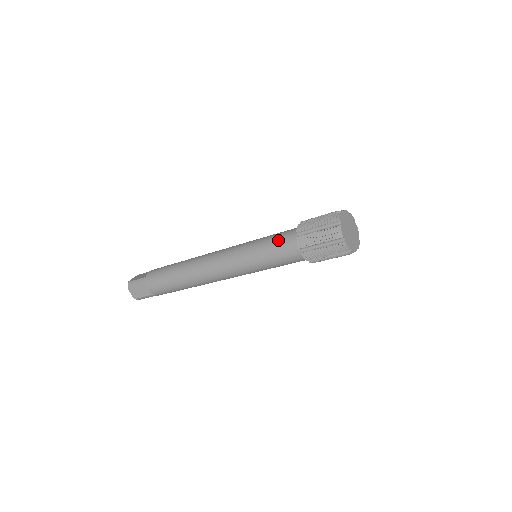
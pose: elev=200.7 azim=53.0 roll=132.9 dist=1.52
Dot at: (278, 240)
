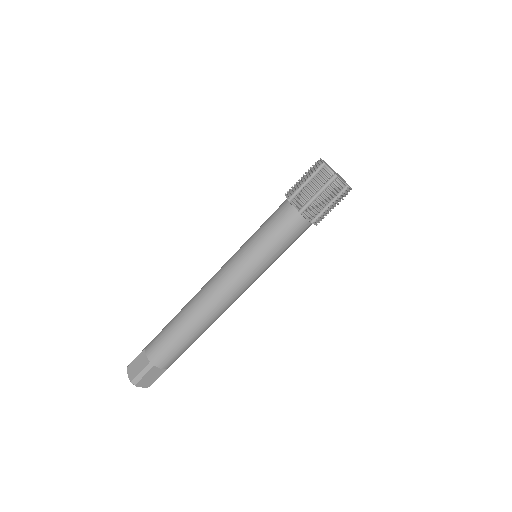
Dot at: (271, 215)
